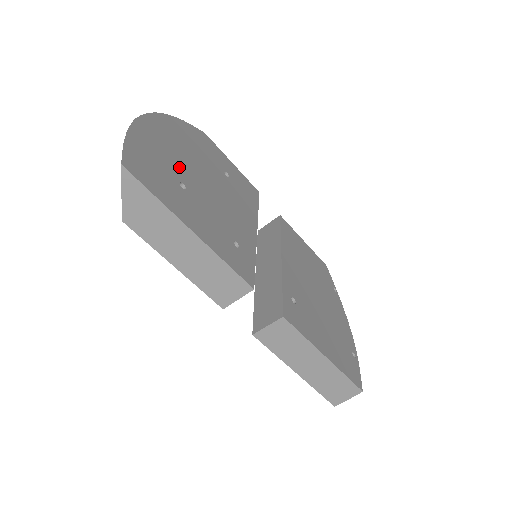
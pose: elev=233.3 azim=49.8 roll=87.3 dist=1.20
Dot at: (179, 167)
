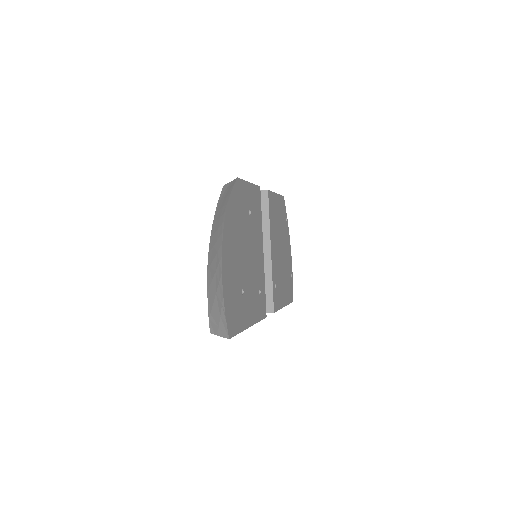
Dot at: (239, 274)
